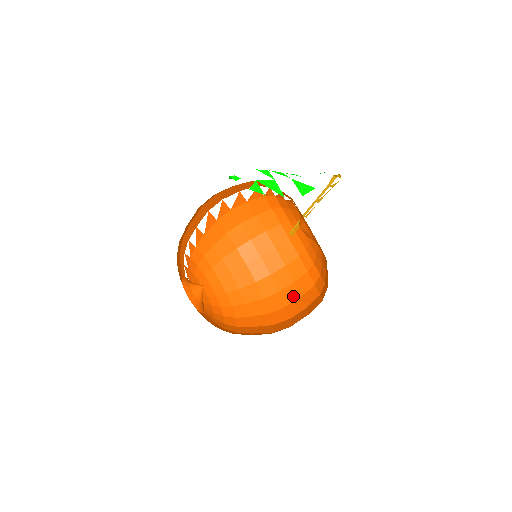
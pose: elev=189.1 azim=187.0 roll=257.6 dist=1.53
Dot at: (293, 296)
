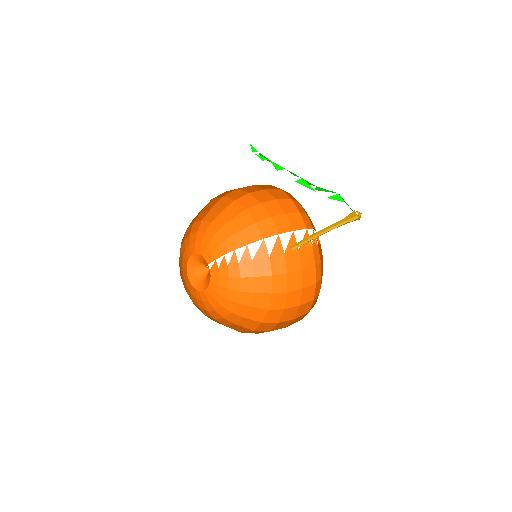
Dot at: occluded
